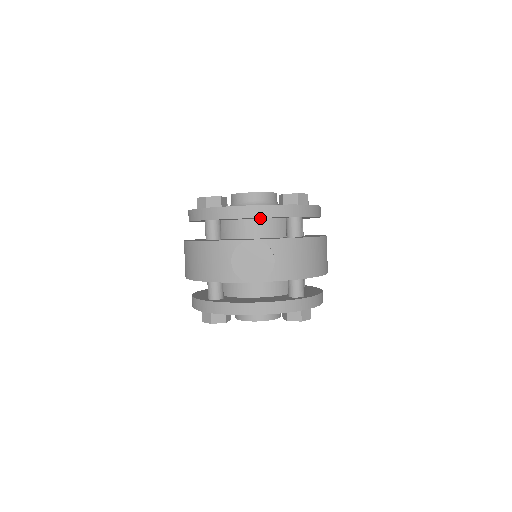
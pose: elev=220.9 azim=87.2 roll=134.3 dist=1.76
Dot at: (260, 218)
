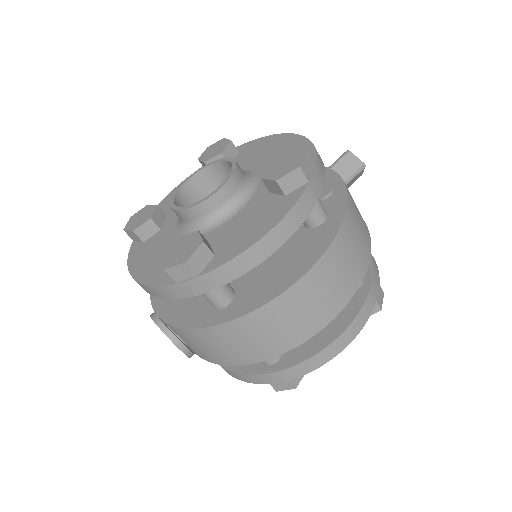
Dot at: occluded
